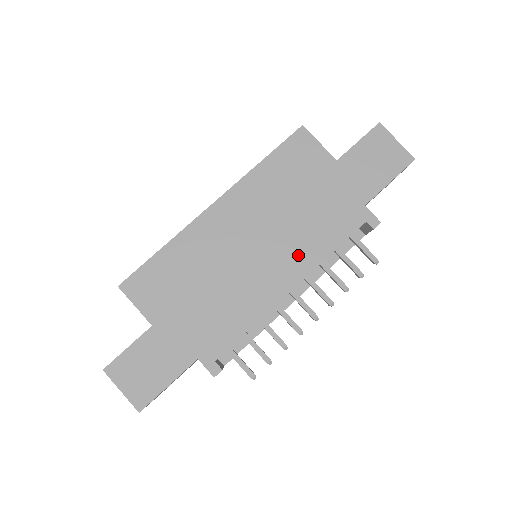
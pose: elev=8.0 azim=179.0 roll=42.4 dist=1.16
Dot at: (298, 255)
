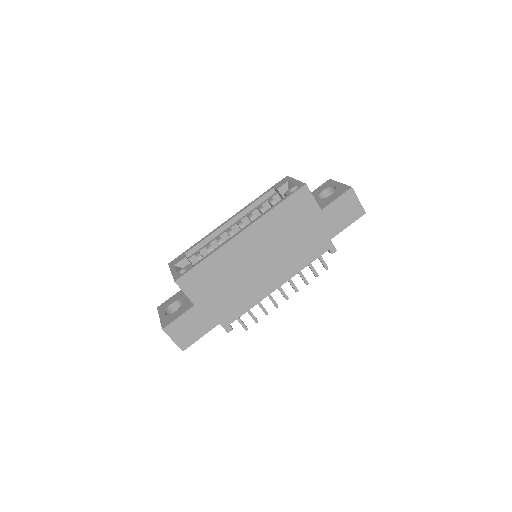
Dot at: (287, 267)
